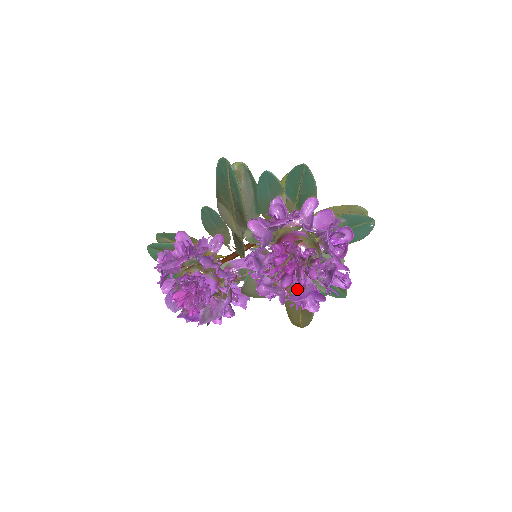
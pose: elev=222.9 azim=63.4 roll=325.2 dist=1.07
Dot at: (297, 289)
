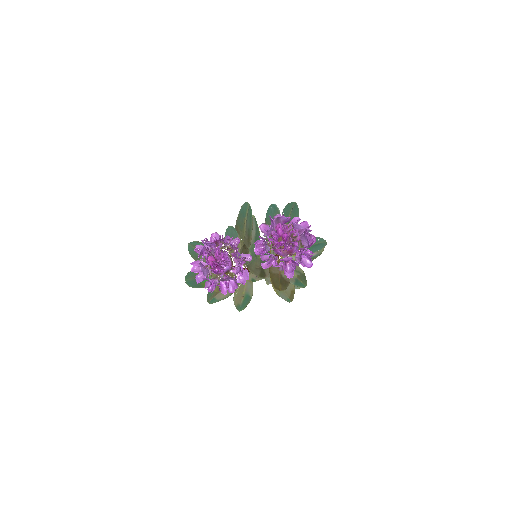
Dot at: (287, 248)
